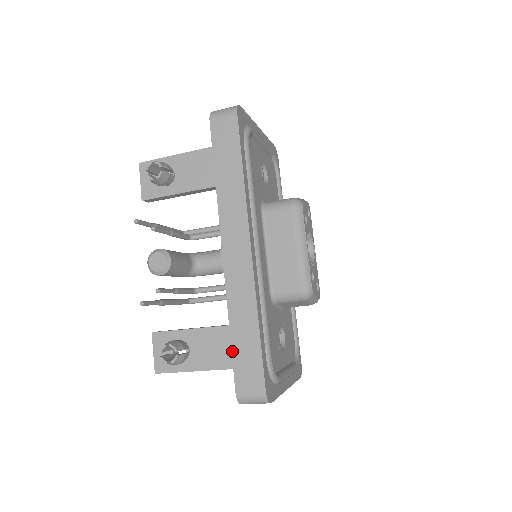
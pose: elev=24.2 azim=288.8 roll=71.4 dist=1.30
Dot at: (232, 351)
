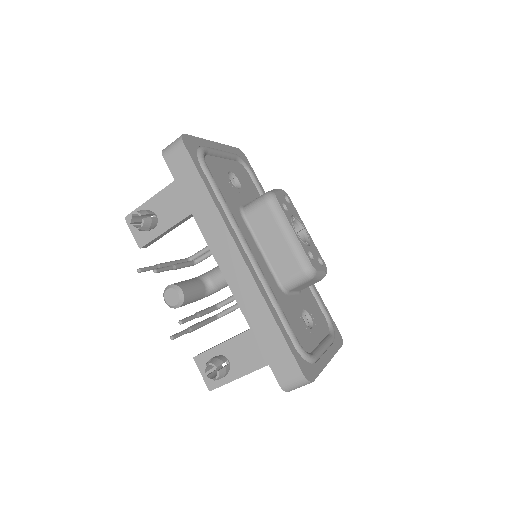
Dot at: (262, 350)
